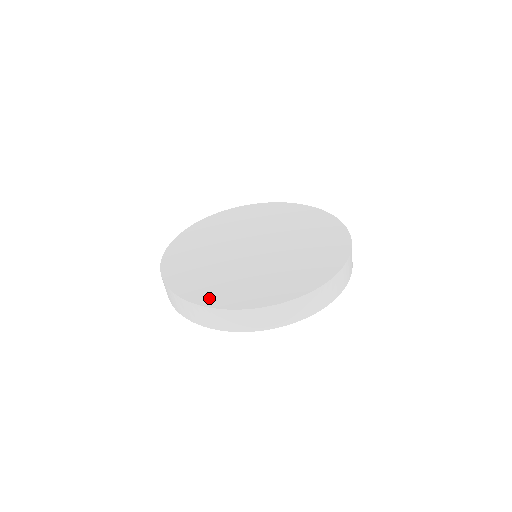
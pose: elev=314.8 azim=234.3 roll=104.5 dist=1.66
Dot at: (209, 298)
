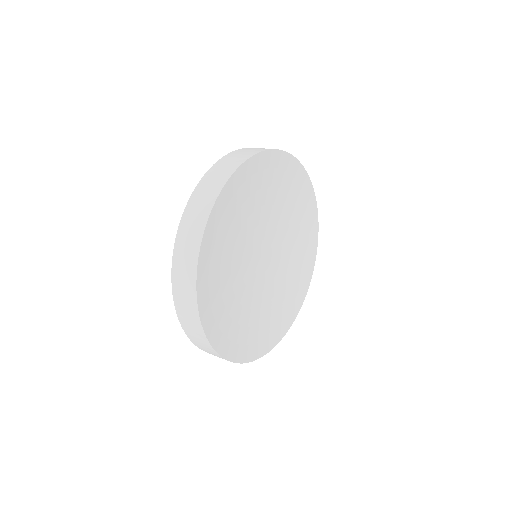
Dot at: occluded
